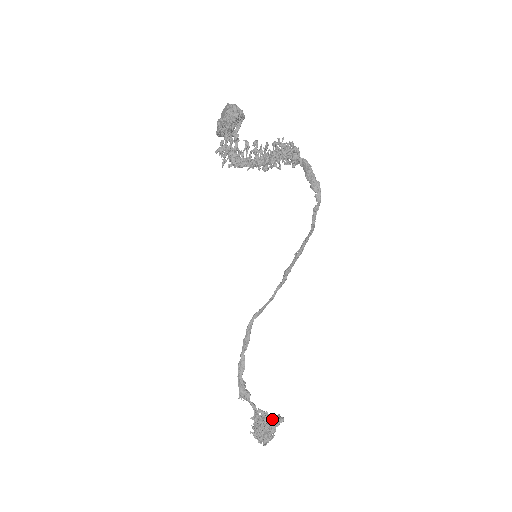
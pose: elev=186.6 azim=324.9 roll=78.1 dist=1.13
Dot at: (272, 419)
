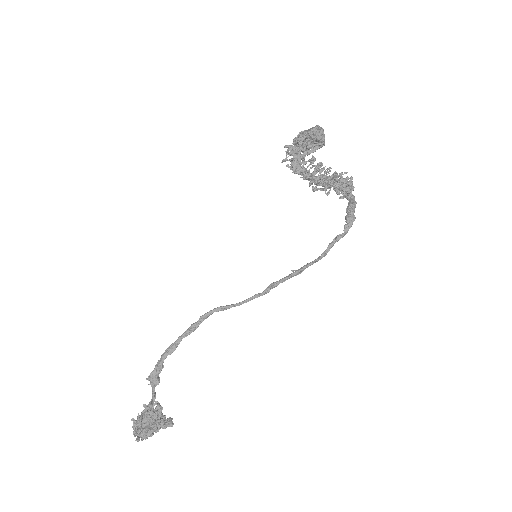
Dot at: (162, 418)
